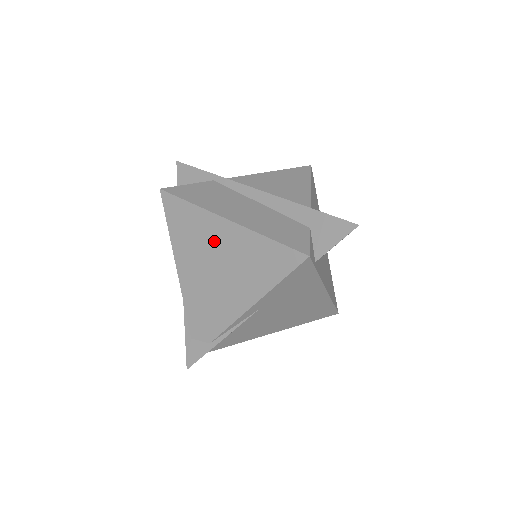
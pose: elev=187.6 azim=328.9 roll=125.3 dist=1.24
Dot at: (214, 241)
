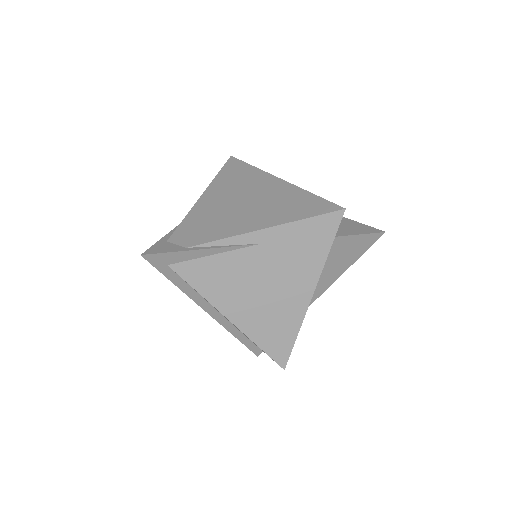
Dot at: (257, 187)
